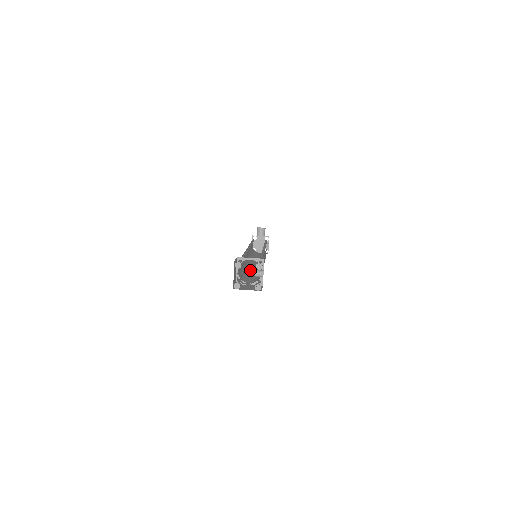
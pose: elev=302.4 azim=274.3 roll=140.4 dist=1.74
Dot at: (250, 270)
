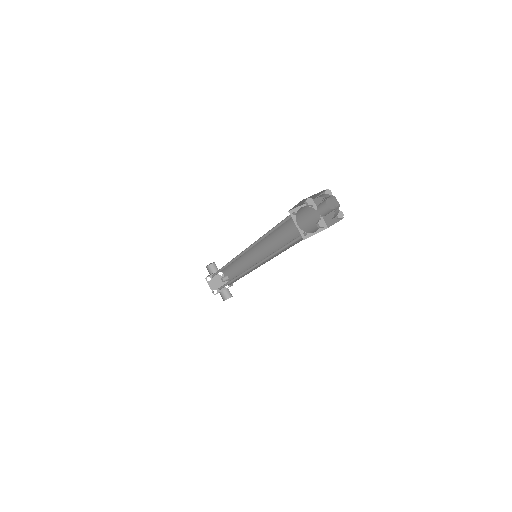
Dot at: occluded
